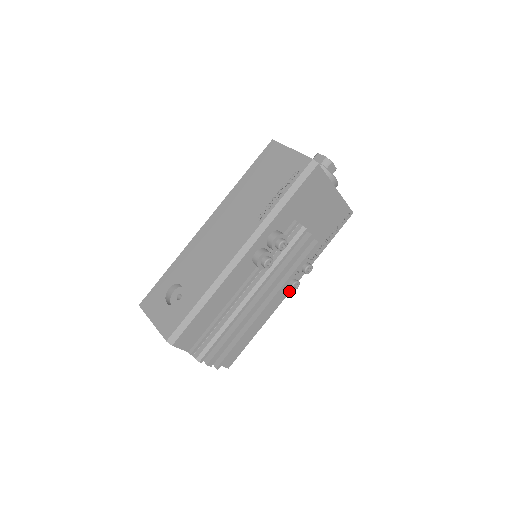
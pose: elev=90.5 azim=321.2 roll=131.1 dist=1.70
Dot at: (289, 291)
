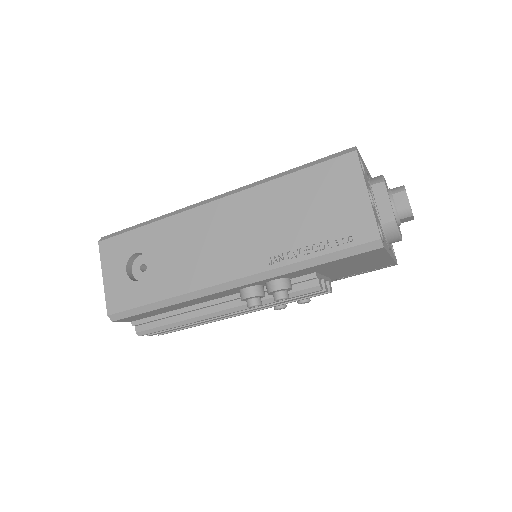
Dot at: occluded
